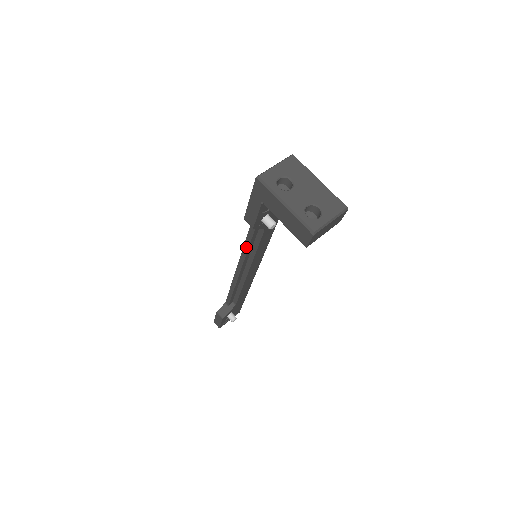
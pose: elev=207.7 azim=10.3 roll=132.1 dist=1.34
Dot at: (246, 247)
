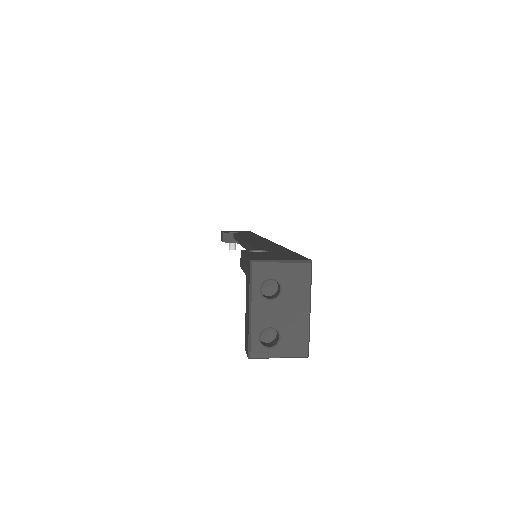
Dot at: (248, 247)
